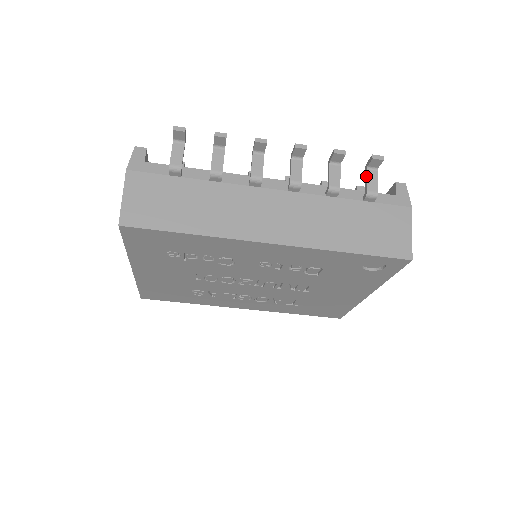
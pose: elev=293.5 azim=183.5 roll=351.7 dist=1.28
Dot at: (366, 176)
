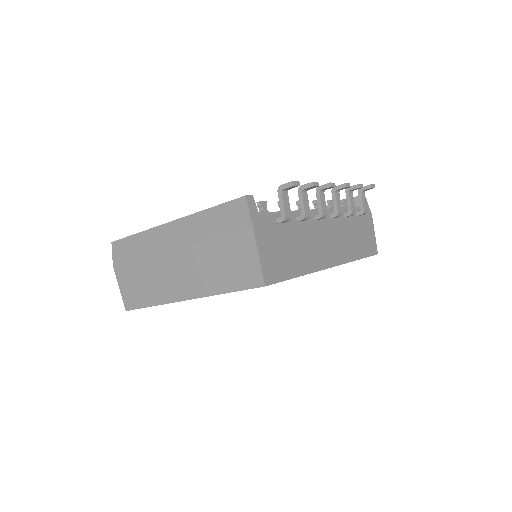
Dot at: (362, 198)
